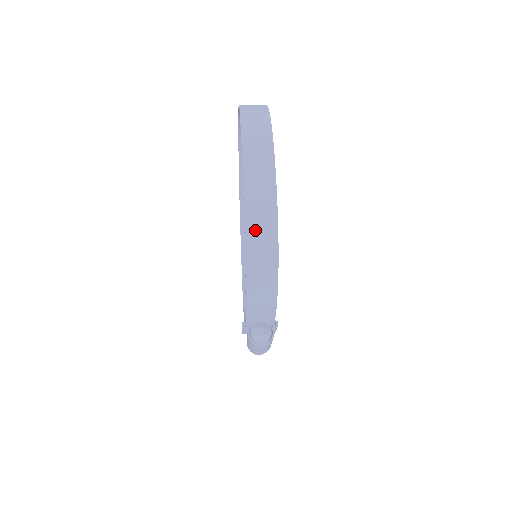
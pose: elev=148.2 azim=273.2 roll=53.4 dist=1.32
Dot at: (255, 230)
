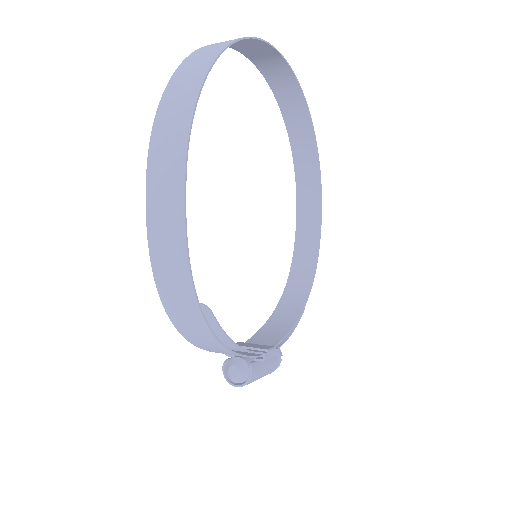
Dot at: (166, 282)
